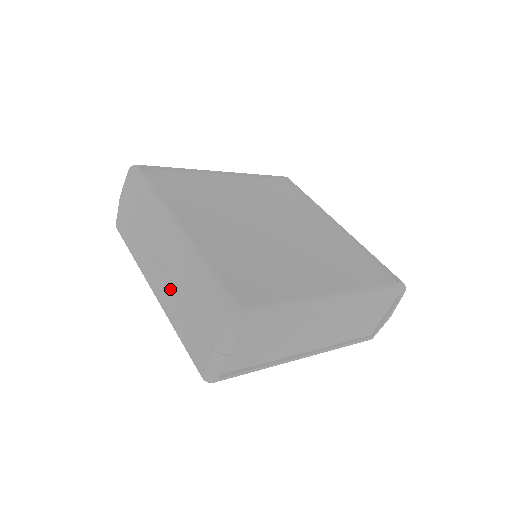
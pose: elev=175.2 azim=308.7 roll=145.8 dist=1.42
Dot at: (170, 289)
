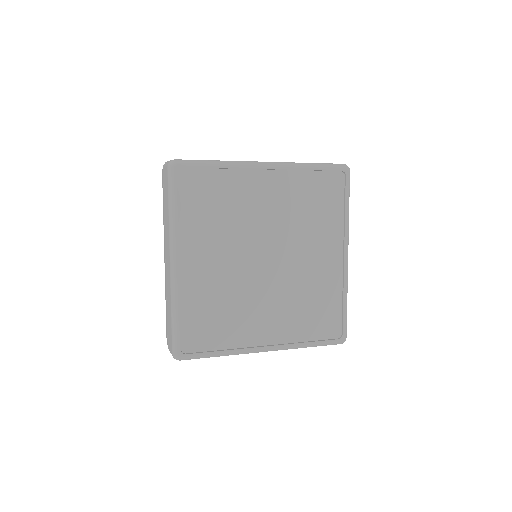
Dot at: occluded
